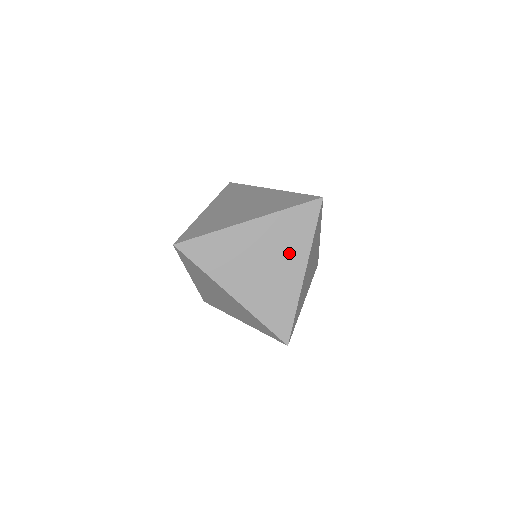
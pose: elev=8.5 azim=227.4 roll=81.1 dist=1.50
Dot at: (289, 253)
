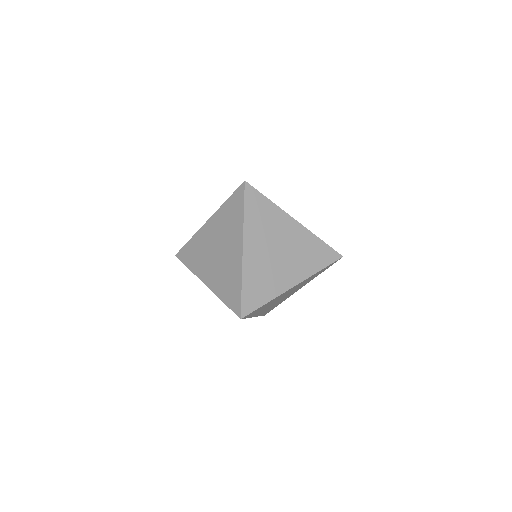
Dot at: (301, 286)
